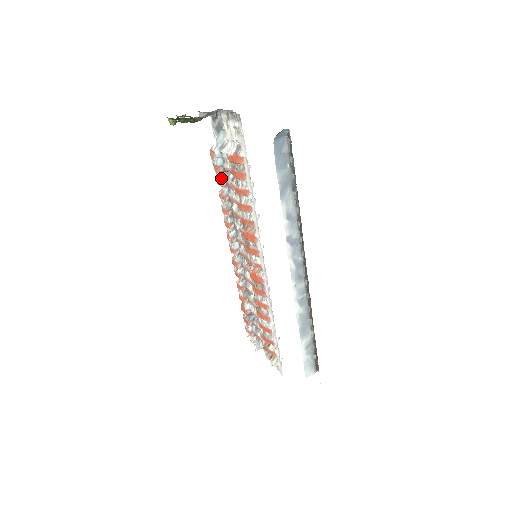
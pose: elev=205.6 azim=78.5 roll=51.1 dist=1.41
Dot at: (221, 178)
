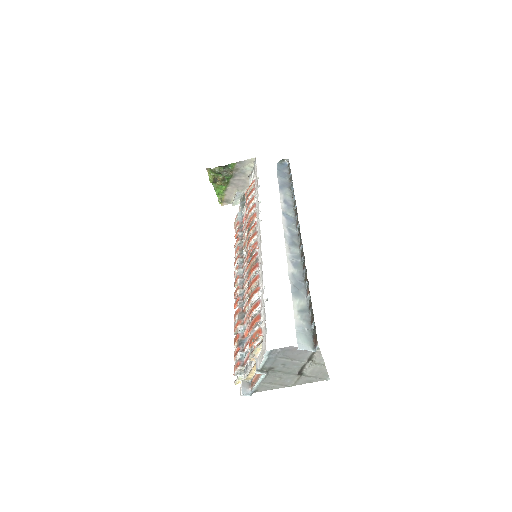
Dot at: (238, 228)
